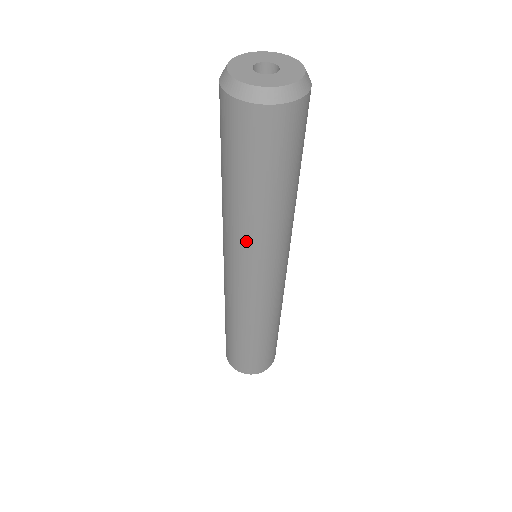
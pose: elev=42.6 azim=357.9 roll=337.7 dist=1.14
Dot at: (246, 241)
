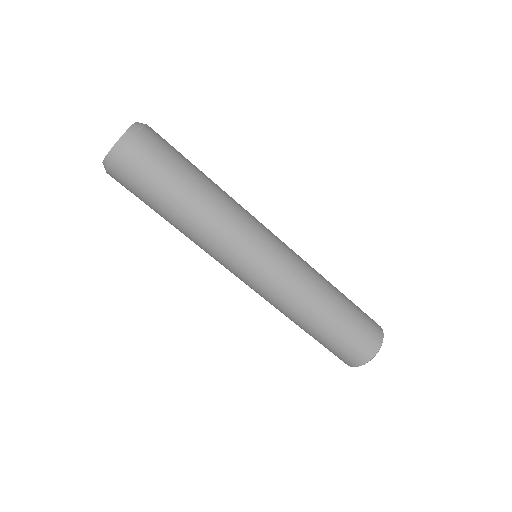
Dot at: (219, 240)
